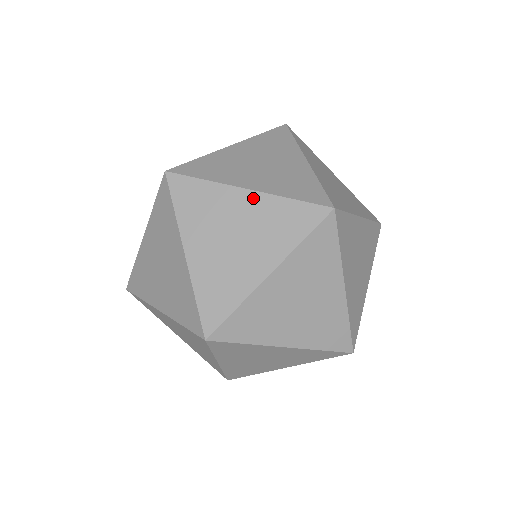
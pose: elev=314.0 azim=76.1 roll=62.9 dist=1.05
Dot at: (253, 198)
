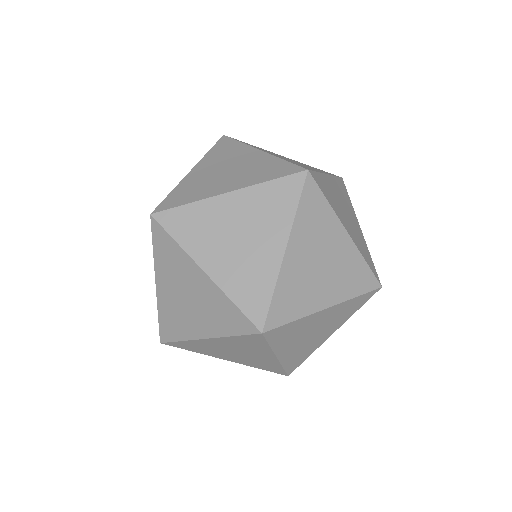
Dot at: (331, 310)
